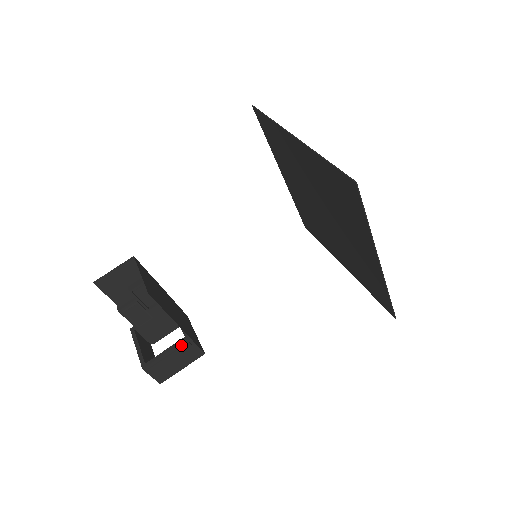
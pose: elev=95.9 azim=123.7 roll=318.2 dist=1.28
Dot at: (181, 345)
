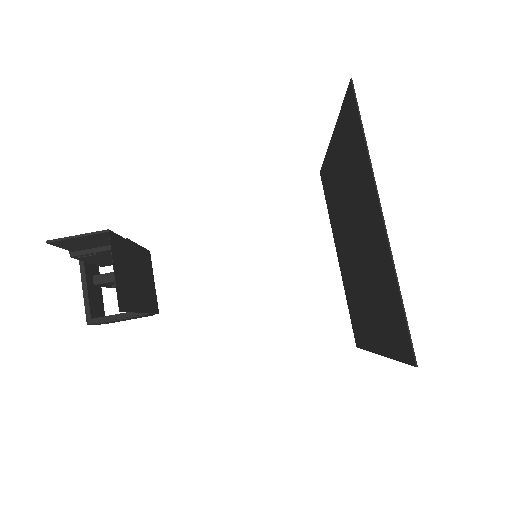
Dot at: (137, 315)
